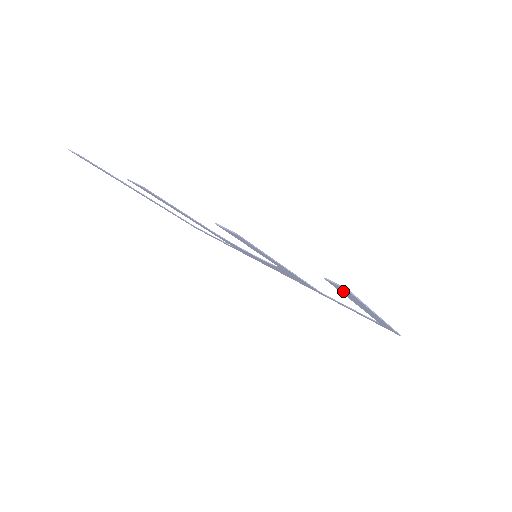
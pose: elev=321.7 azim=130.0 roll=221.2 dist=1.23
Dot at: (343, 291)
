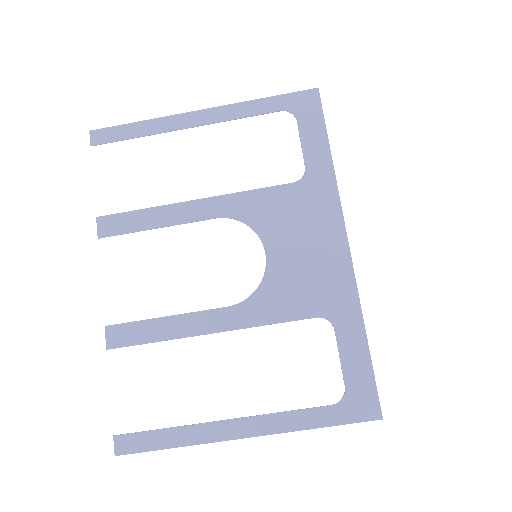
Dot at: (140, 440)
